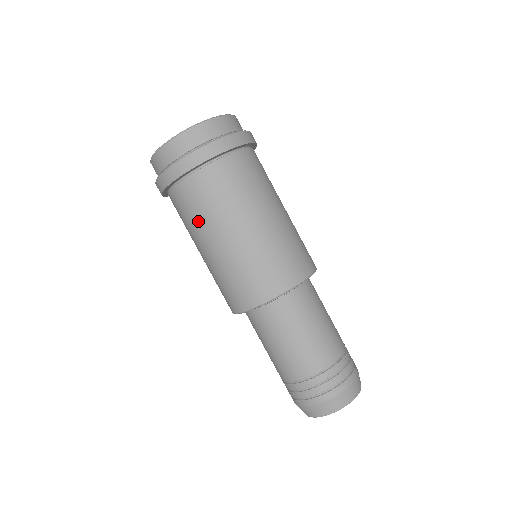
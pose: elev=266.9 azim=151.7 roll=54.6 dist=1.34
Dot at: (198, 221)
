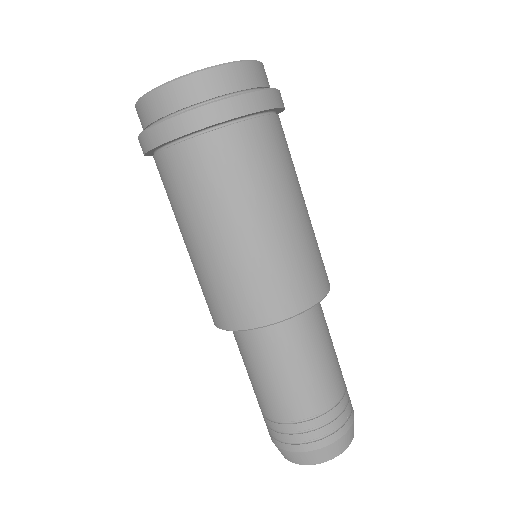
Dot at: (181, 206)
